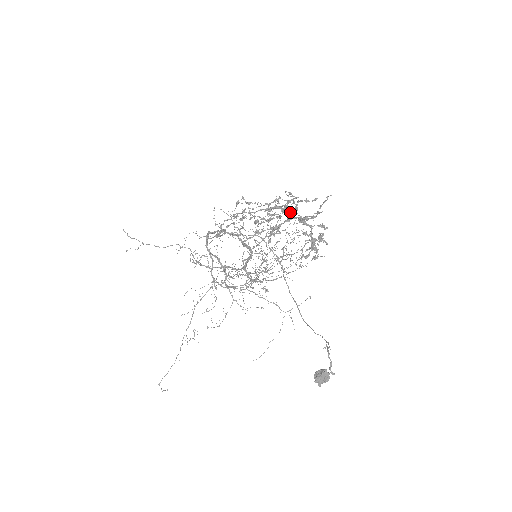
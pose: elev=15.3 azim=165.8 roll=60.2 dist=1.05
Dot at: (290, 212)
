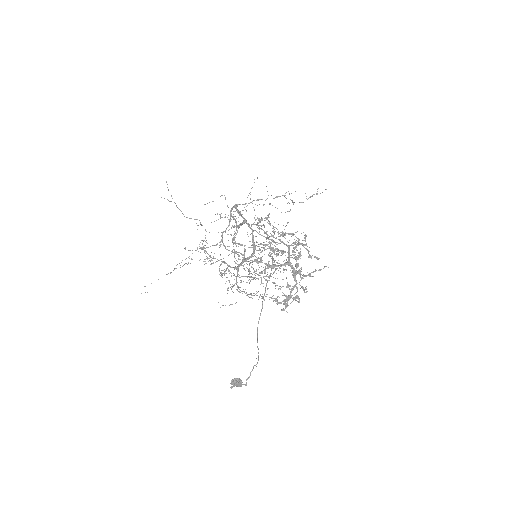
Dot at: (296, 250)
